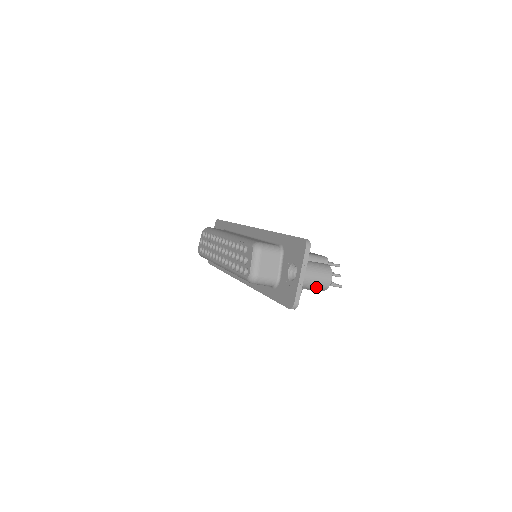
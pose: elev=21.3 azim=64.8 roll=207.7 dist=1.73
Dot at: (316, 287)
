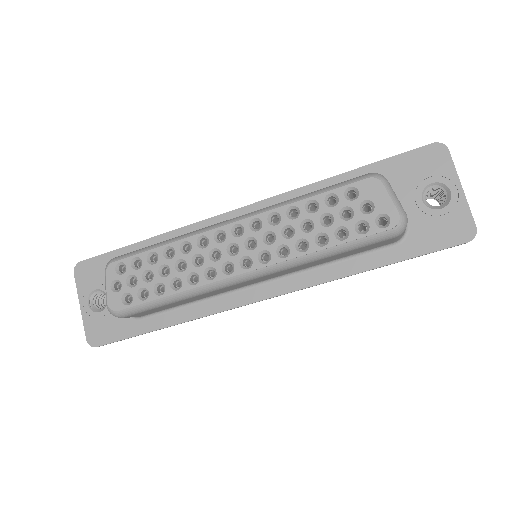
Dot at: occluded
